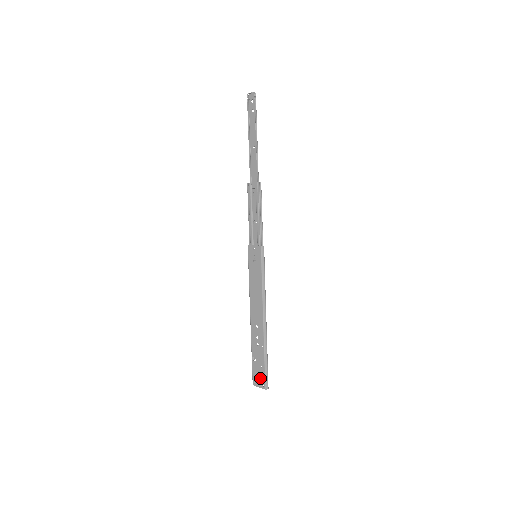
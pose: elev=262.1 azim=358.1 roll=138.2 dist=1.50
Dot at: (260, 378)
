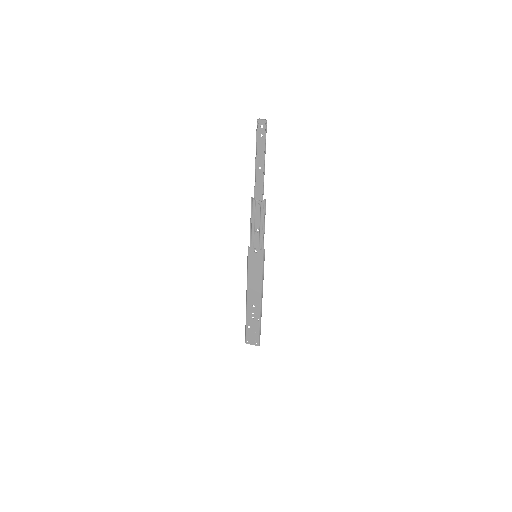
Dot at: (254, 339)
